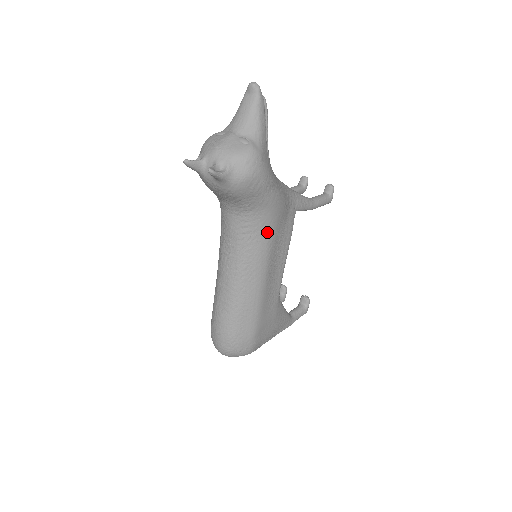
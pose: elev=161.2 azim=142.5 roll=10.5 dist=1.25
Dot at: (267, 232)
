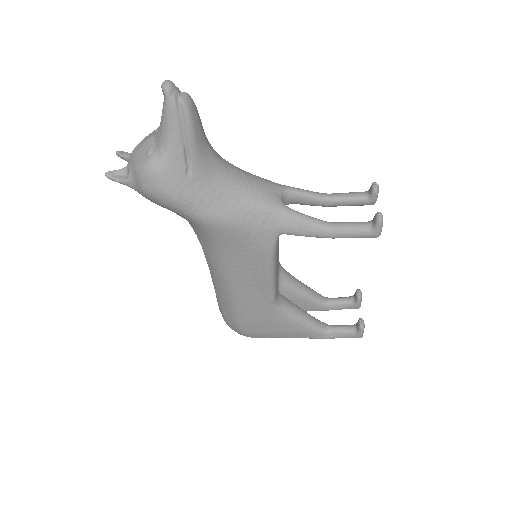
Dot at: (214, 246)
